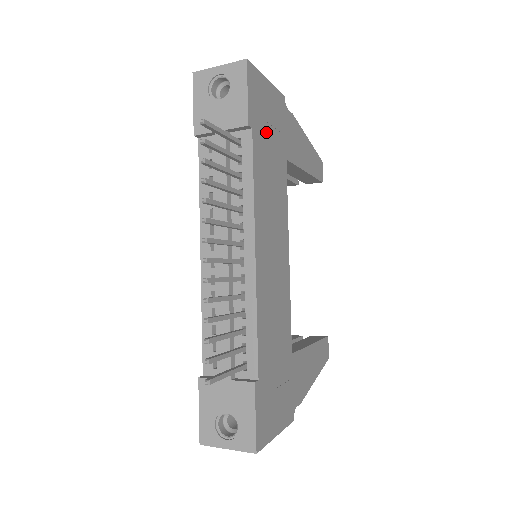
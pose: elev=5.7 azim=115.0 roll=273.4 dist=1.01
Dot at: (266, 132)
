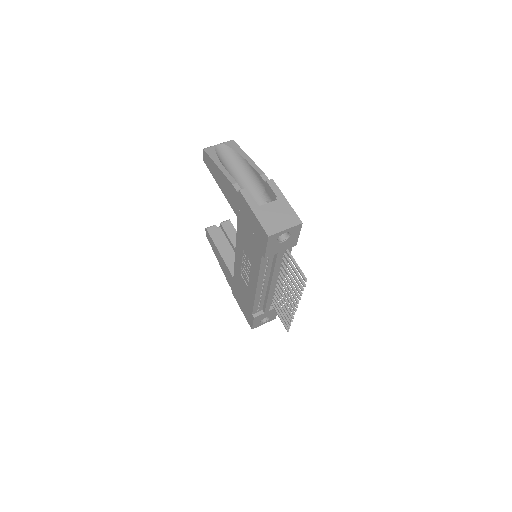
Dot at: occluded
